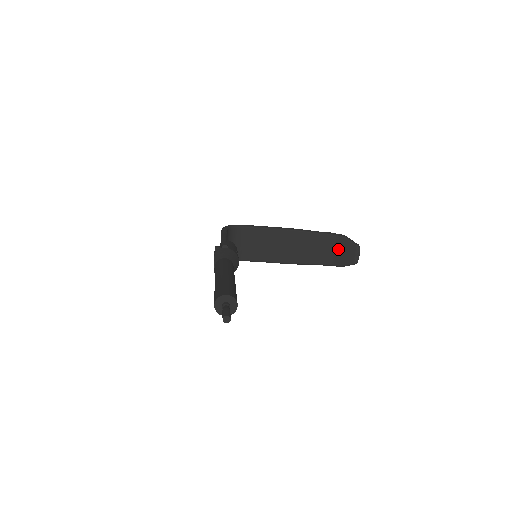
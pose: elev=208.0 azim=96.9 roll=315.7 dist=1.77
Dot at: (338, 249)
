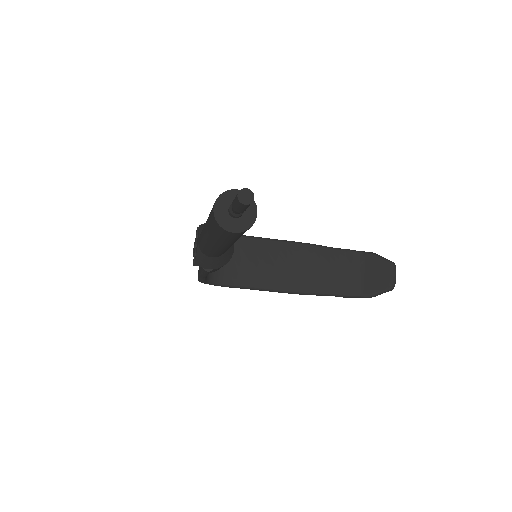
Dot at: (364, 271)
